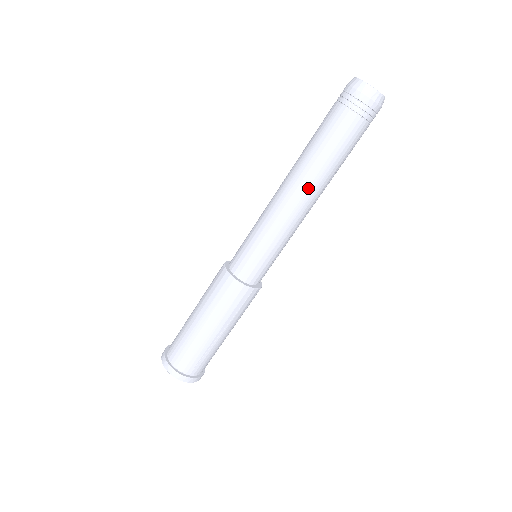
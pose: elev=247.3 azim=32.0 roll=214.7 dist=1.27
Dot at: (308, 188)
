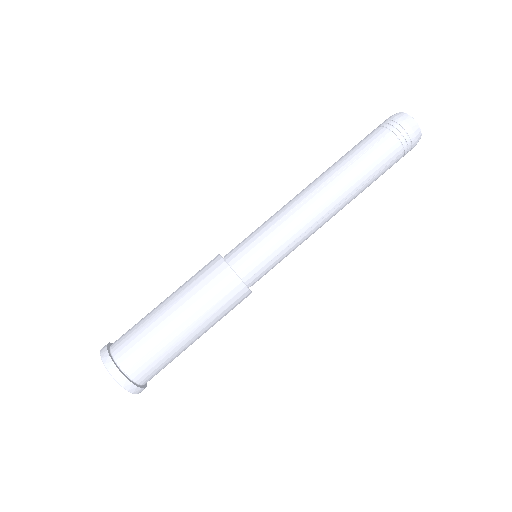
Dot at: (331, 188)
